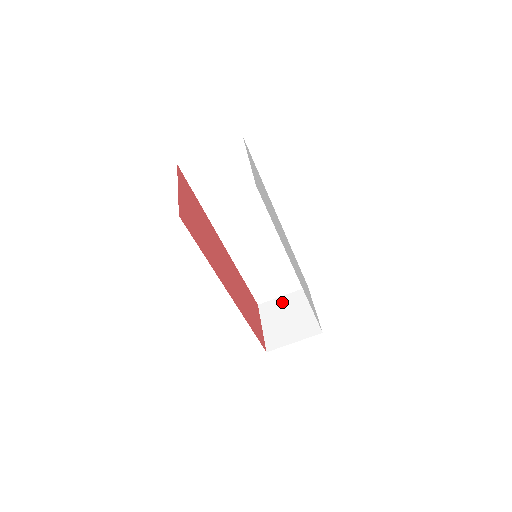
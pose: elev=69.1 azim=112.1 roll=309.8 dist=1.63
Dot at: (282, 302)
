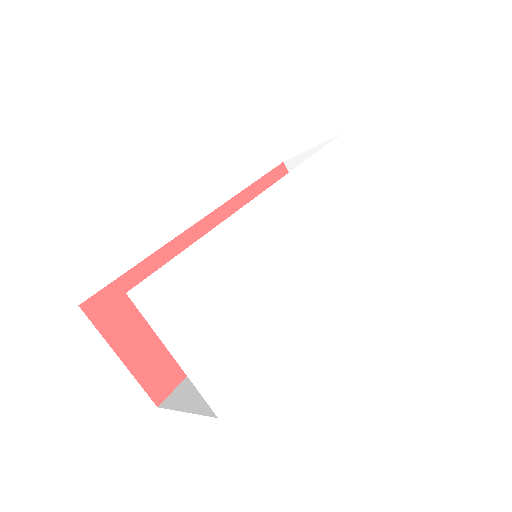
Dot at: occluded
